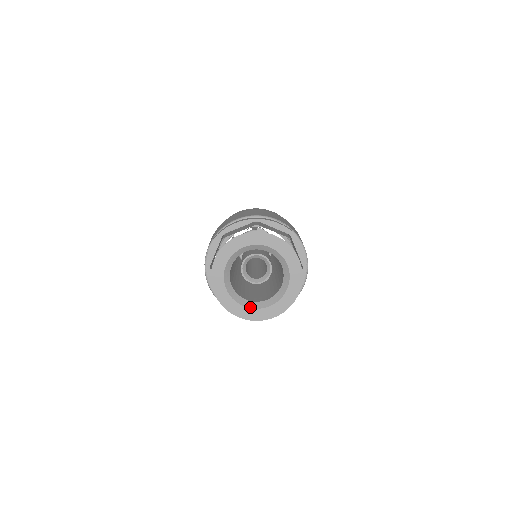
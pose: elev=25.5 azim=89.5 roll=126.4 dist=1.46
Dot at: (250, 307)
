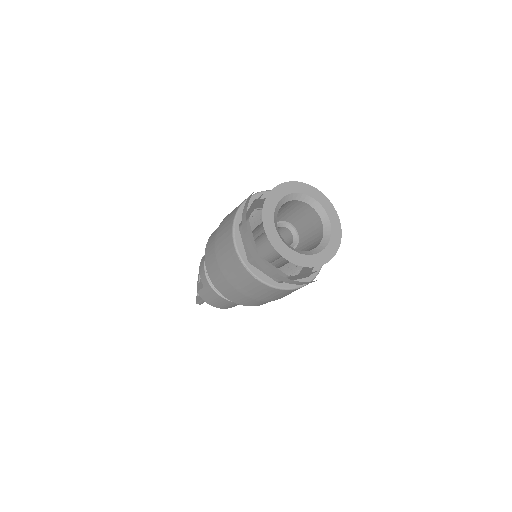
Dot at: (296, 251)
